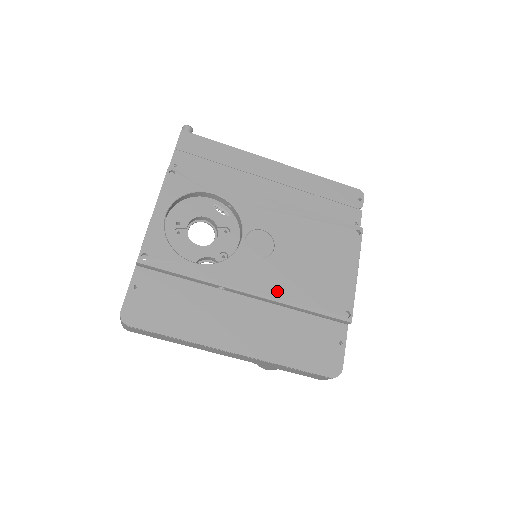
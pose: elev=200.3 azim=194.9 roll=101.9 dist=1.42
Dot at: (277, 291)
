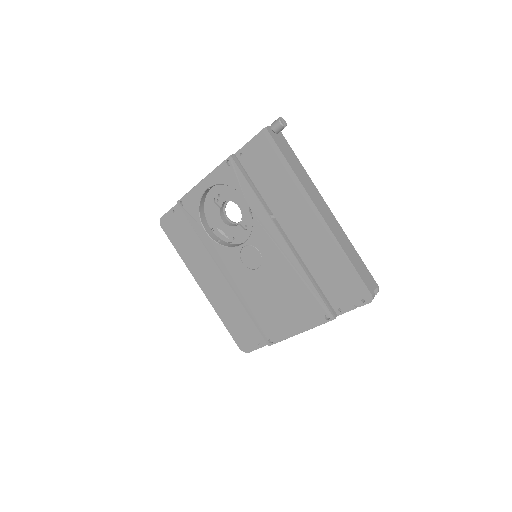
Dot at: (240, 290)
